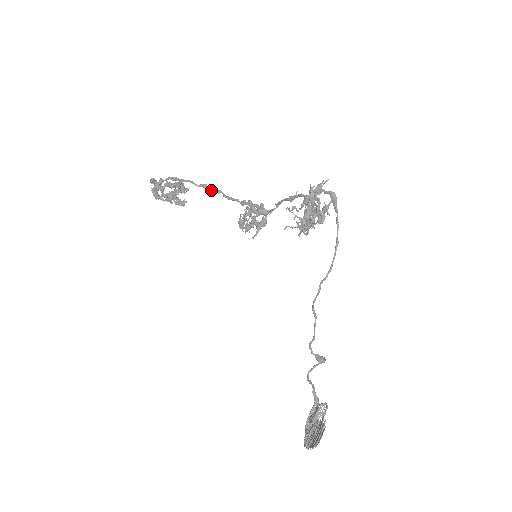
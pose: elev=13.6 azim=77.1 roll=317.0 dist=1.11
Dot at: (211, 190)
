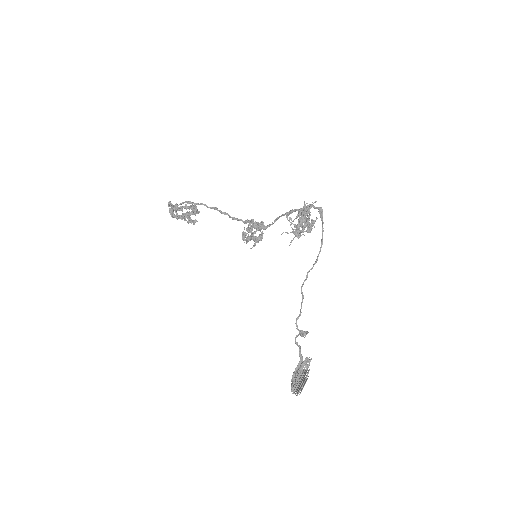
Dot at: (220, 211)
